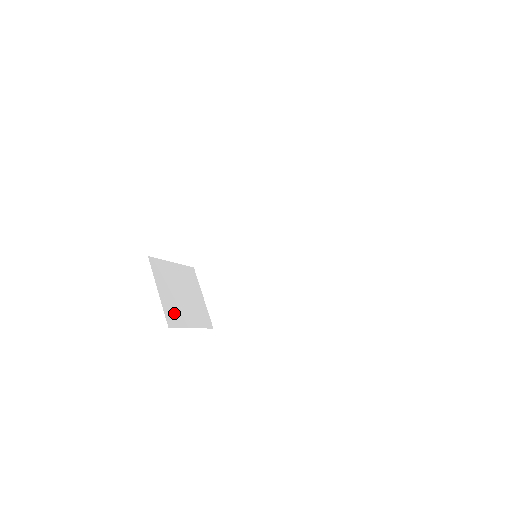
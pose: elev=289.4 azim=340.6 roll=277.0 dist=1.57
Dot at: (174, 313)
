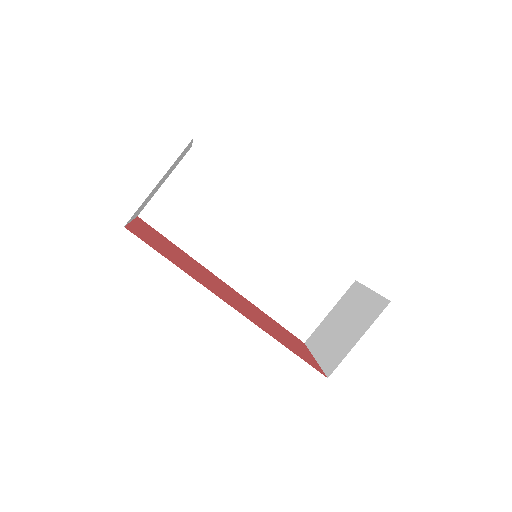
Dot at: (140, 207)
